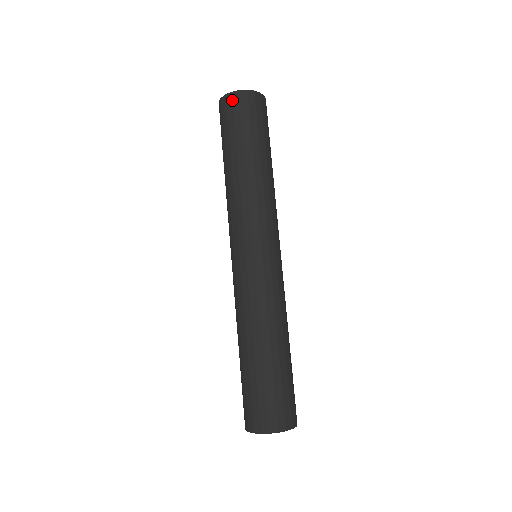
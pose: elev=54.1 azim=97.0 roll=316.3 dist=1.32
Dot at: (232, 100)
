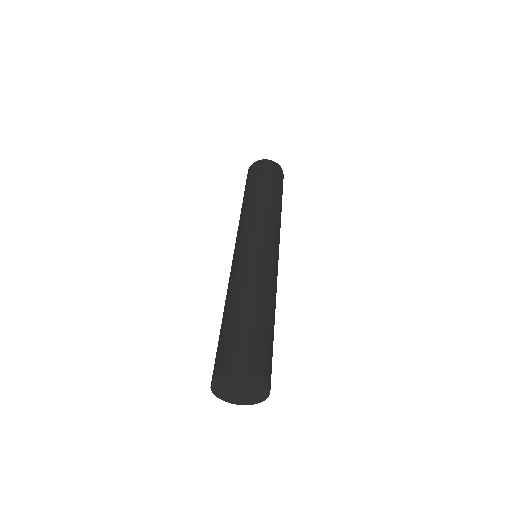
Dot at: (265, 162)
